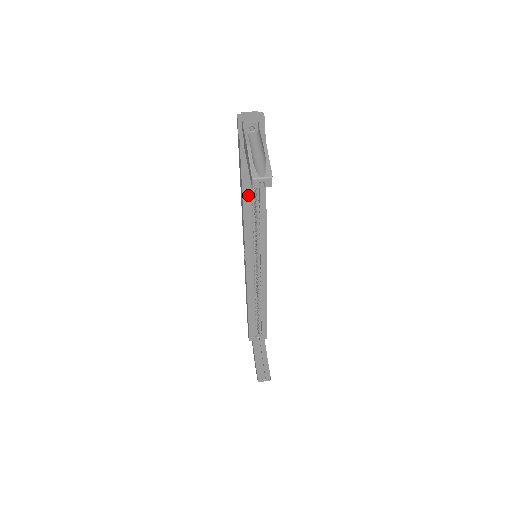
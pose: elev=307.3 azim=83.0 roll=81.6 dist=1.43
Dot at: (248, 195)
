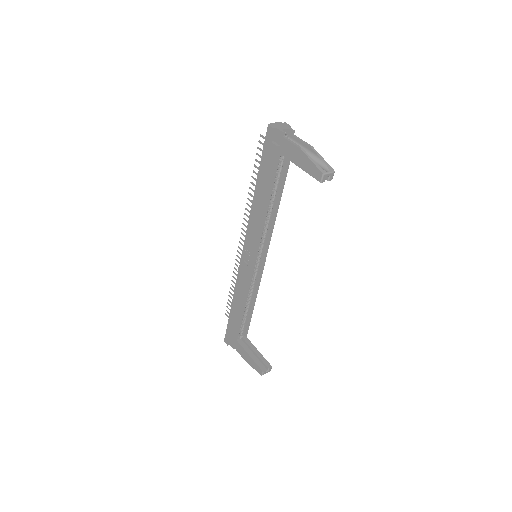
Dot at: (270, 197)
